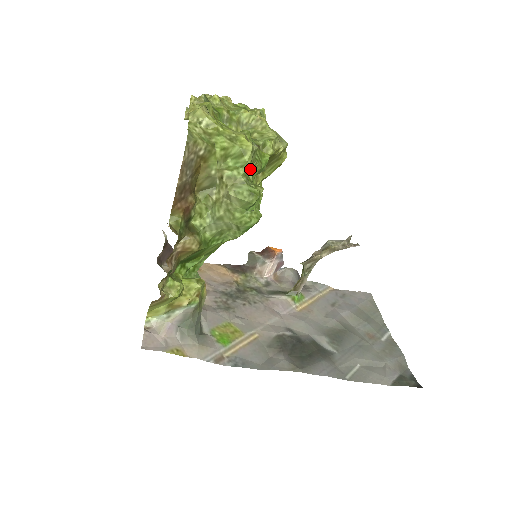
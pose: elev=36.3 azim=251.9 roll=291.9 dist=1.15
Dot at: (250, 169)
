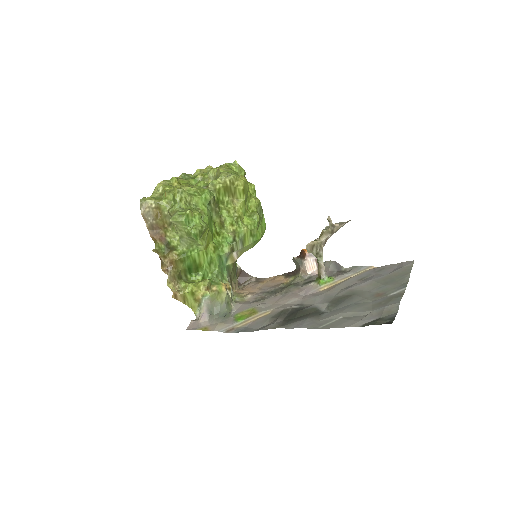
Dot at: (190, 202)
